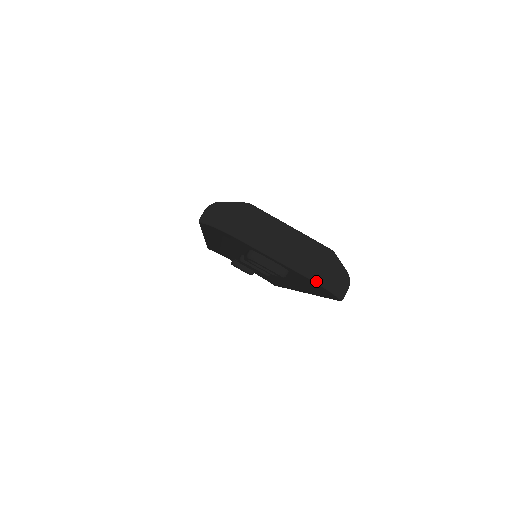
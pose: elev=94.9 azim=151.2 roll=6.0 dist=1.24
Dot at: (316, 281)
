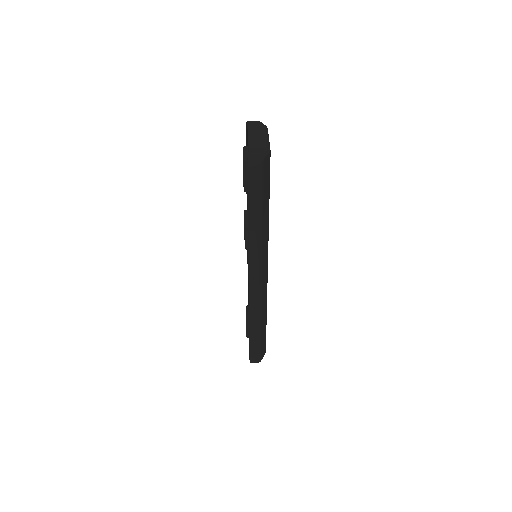
Dot at: (249, 148)
